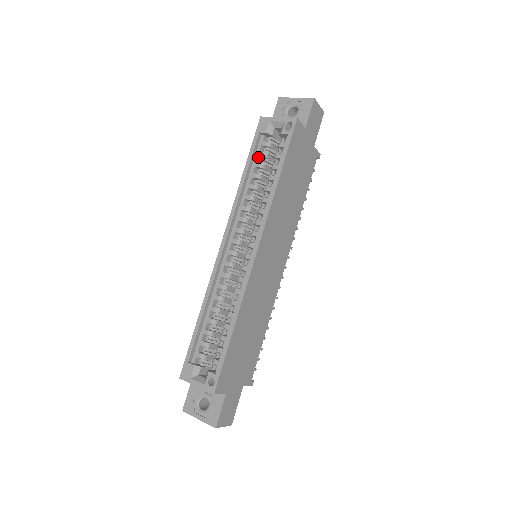
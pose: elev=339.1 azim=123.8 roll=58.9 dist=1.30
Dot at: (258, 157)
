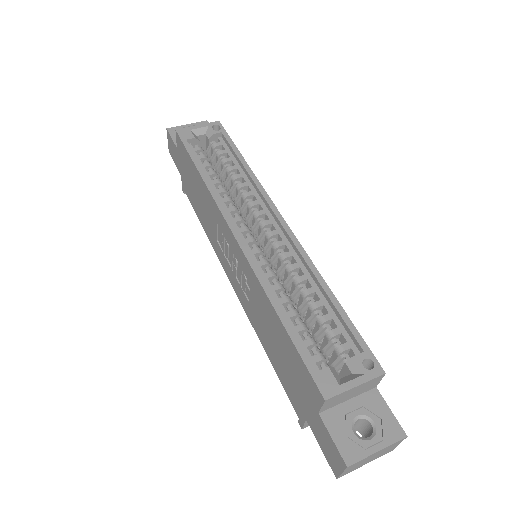
Dot at: (199, 160)
